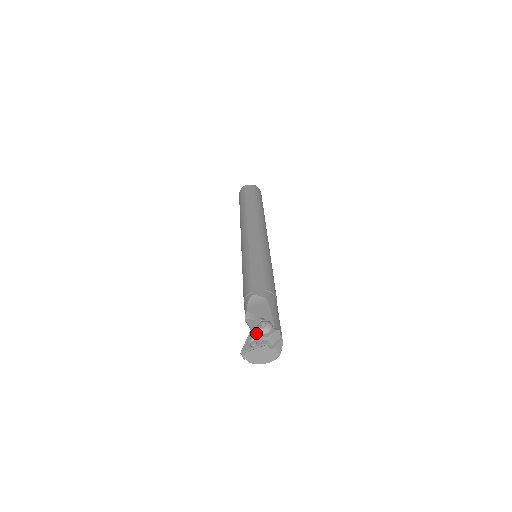
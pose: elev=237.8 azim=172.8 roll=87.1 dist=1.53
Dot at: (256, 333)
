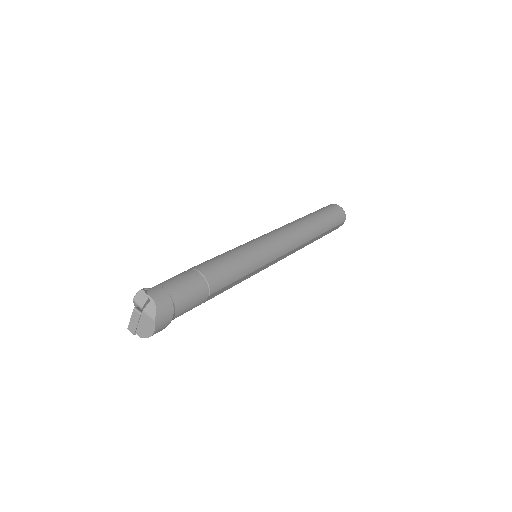
Dot at: occluded
